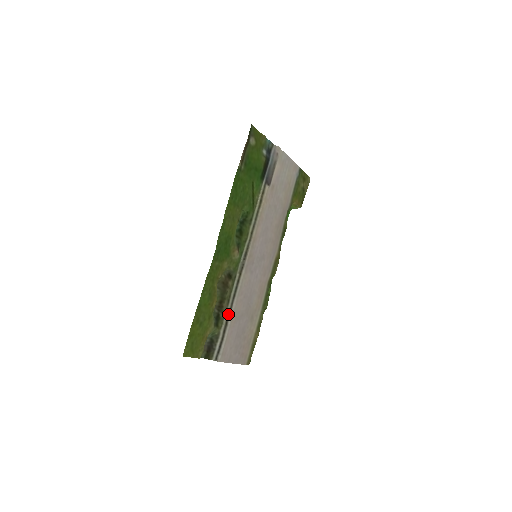
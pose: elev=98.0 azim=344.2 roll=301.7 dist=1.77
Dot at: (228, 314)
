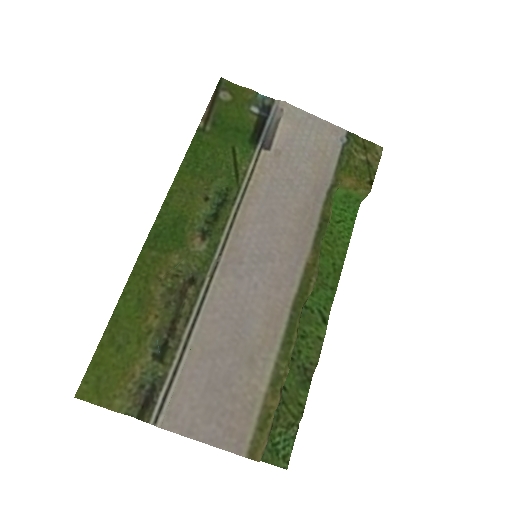
Dot at: (185, 342)
